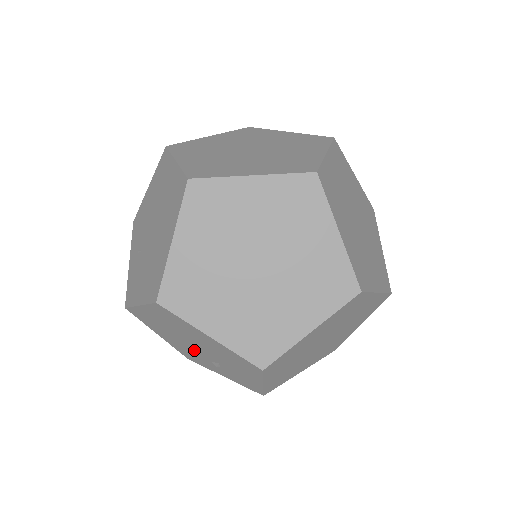
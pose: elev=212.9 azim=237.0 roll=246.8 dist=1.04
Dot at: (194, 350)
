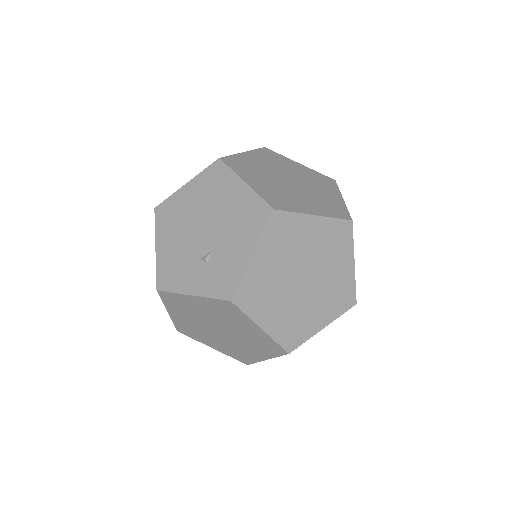
Dot at: (193, 244)
